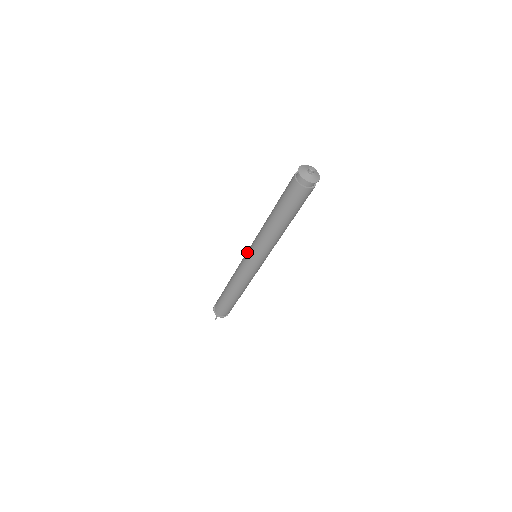
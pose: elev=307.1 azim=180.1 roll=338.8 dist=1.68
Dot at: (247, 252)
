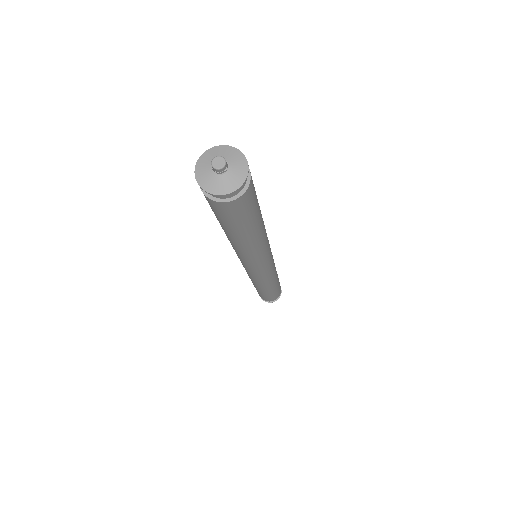
Dot at: occluded
